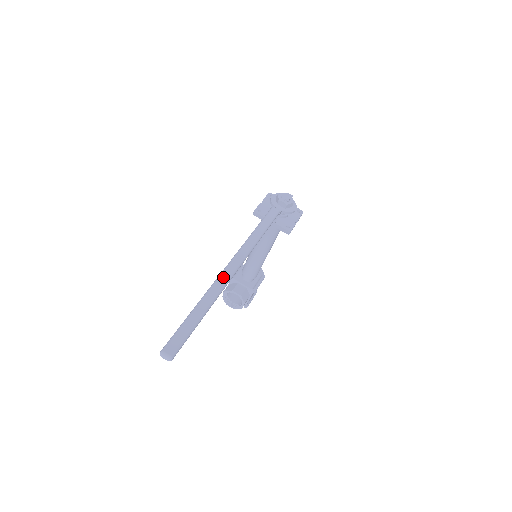
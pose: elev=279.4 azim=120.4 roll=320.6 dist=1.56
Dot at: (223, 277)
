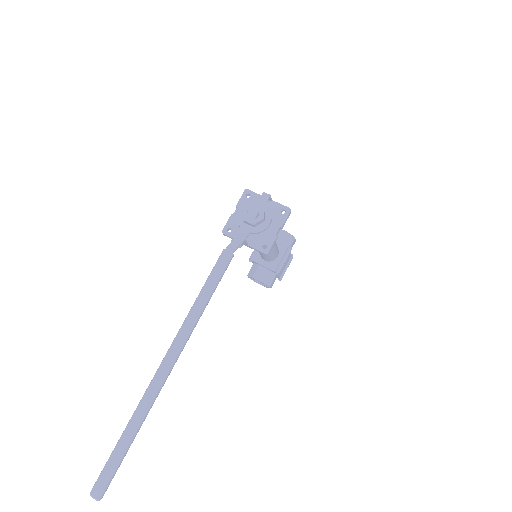
Dot at: (152, 387)
